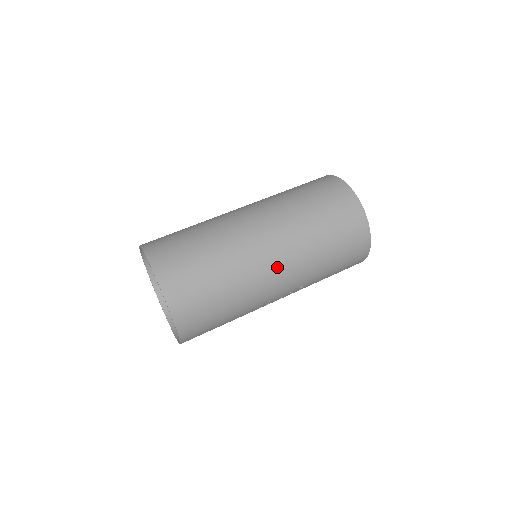
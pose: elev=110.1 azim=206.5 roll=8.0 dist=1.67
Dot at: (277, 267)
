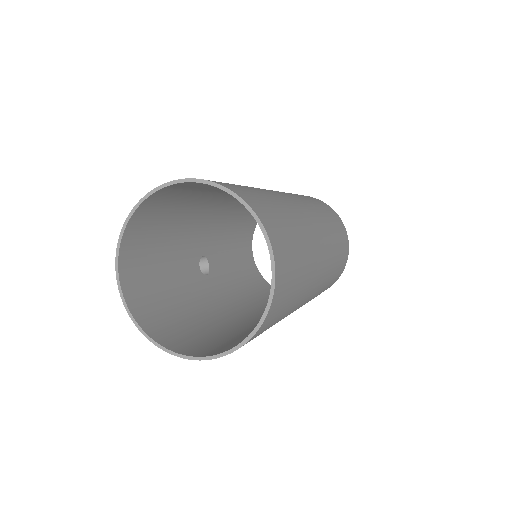
Dot at: (315, 288)
